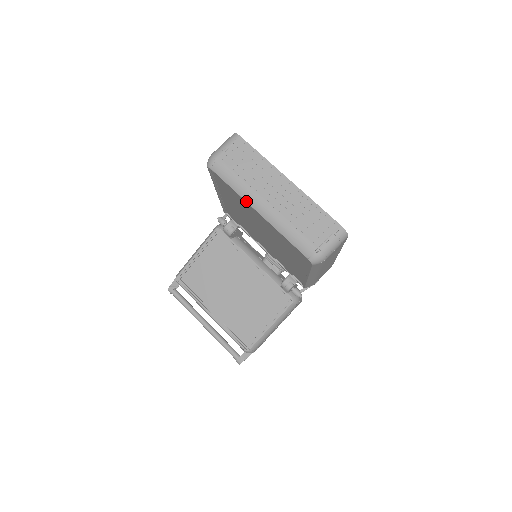
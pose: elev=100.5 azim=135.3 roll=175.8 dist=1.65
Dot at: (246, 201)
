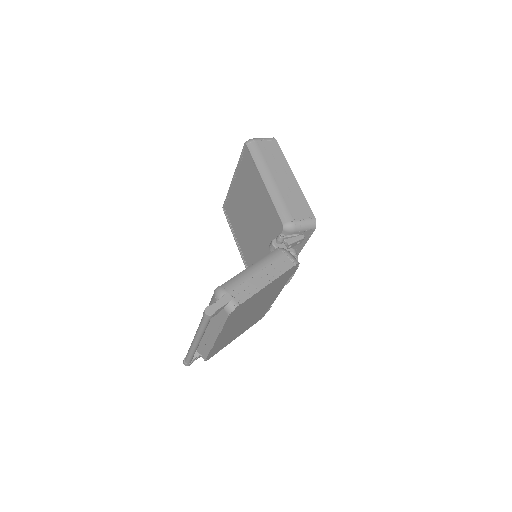
Dot at: (230, 185)
